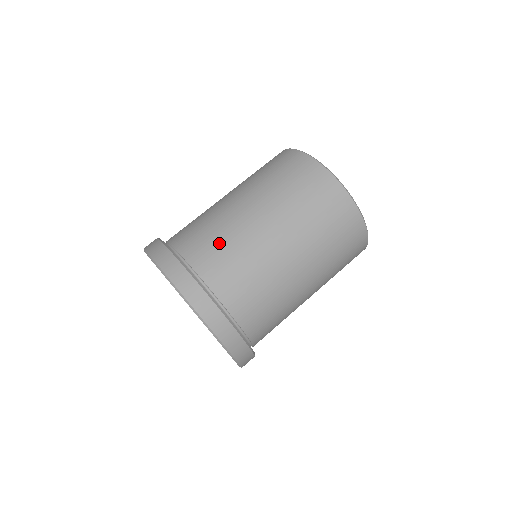
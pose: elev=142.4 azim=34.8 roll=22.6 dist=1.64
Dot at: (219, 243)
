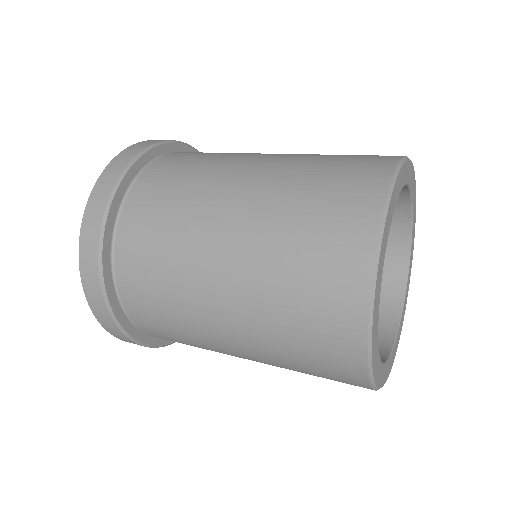
Dot at: (175, 188)
